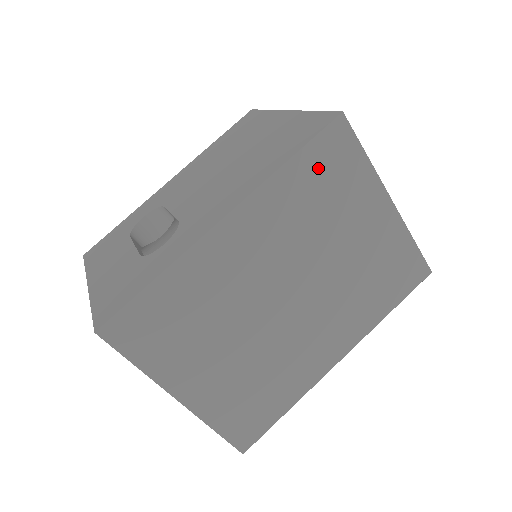
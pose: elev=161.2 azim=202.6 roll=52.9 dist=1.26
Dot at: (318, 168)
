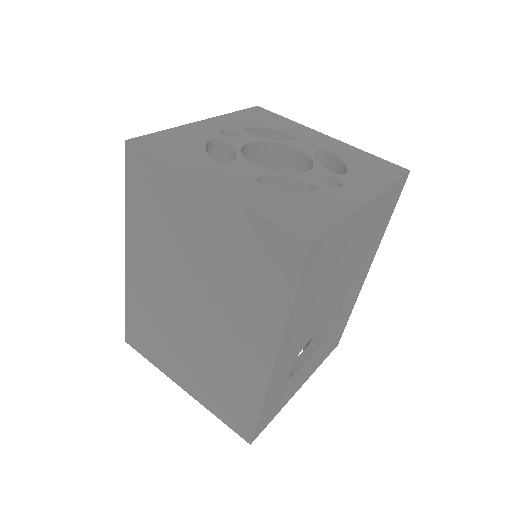
Dot at: (142, 194)
